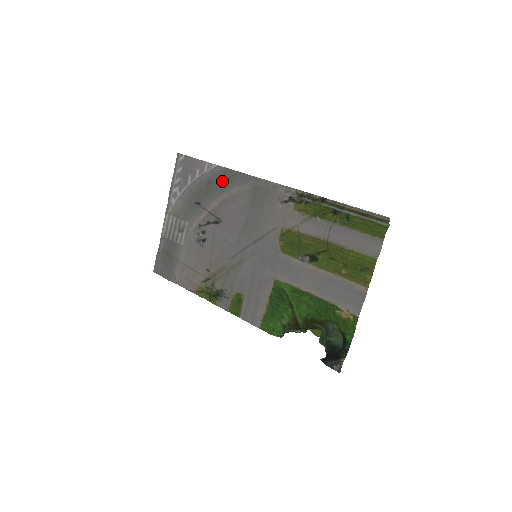
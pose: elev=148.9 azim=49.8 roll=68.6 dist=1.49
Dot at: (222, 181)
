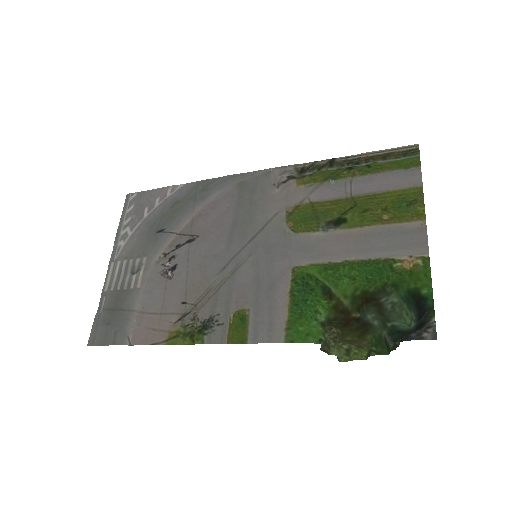
Dot at: (194, 195)
